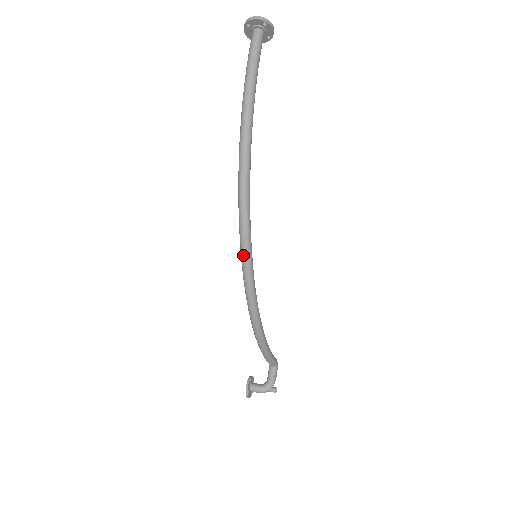
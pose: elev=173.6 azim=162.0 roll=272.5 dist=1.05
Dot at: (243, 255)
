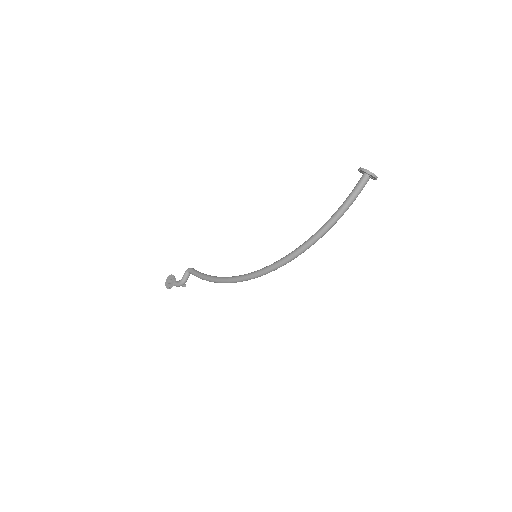
Dot at: (266, 273)
